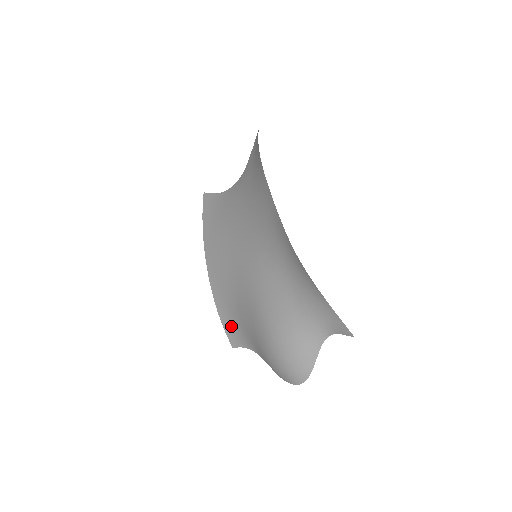
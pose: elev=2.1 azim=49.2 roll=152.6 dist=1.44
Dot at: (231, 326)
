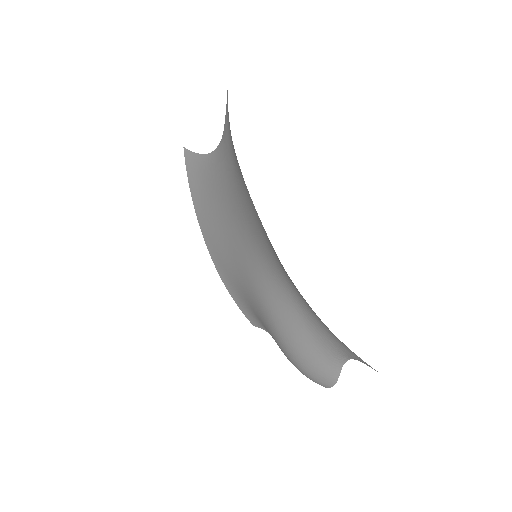
Dot at: (246, 310)
